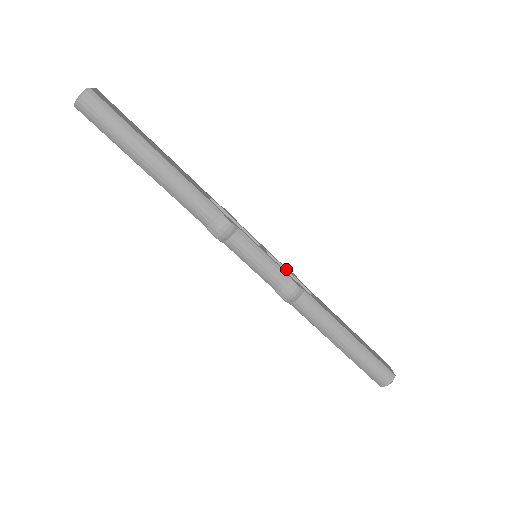
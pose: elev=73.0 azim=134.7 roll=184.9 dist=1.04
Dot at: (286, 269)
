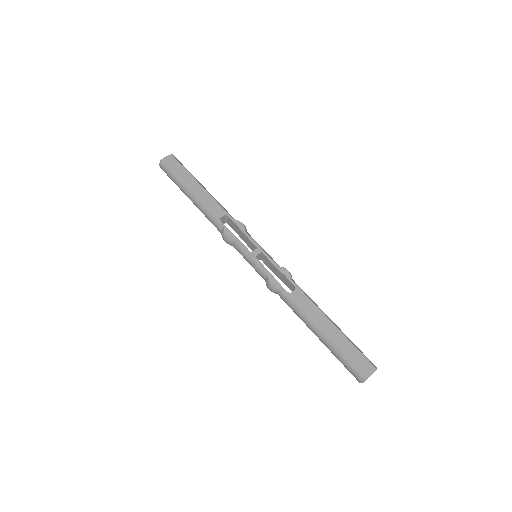
Dot at: (276, 268)
